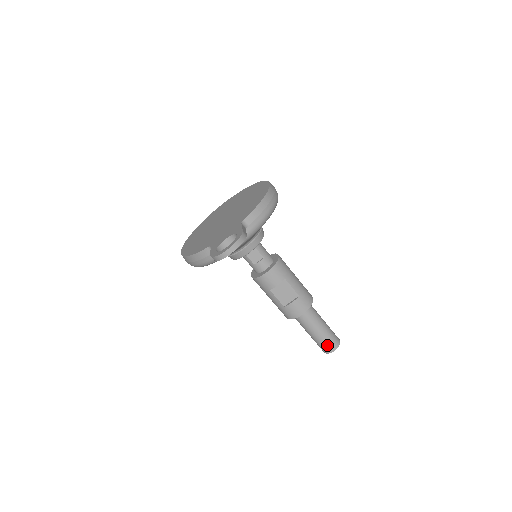
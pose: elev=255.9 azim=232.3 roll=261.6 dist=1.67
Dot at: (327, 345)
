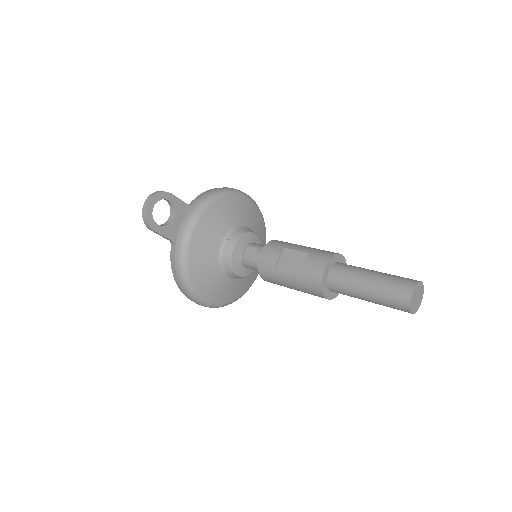
Dot at: (395, 291)
